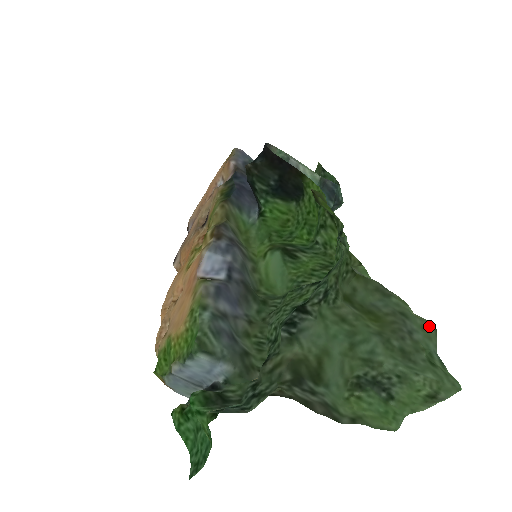
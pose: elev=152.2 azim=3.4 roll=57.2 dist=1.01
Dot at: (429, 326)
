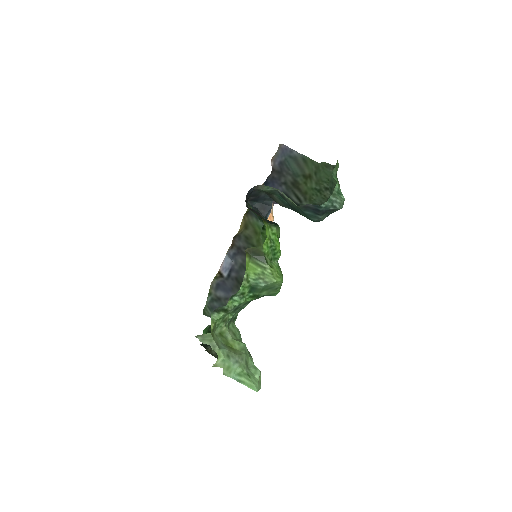
Dot at: (225, 370)
